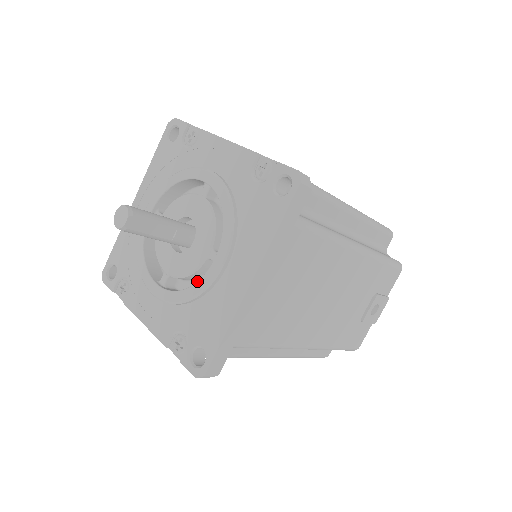
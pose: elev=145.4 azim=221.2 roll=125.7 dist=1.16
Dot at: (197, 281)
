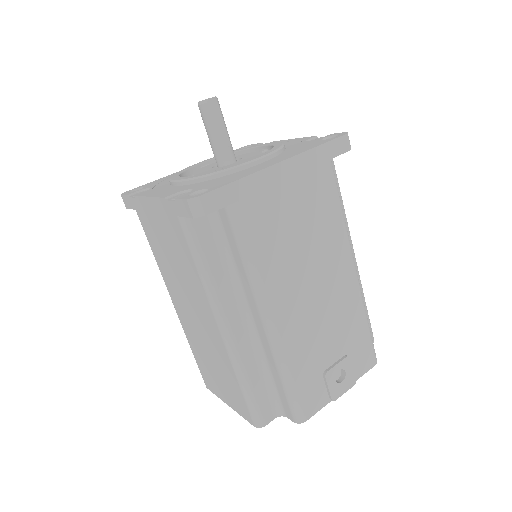
Dot at: occluded
